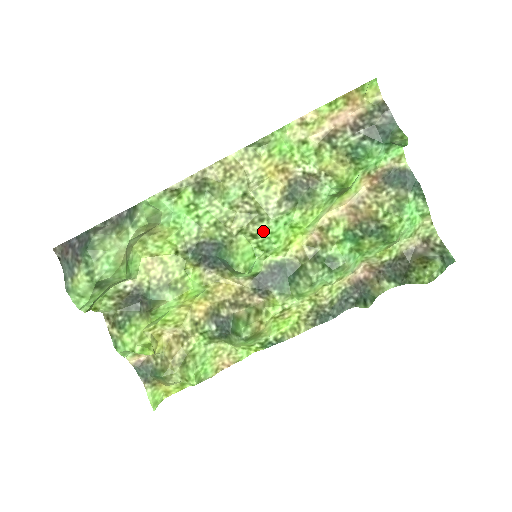
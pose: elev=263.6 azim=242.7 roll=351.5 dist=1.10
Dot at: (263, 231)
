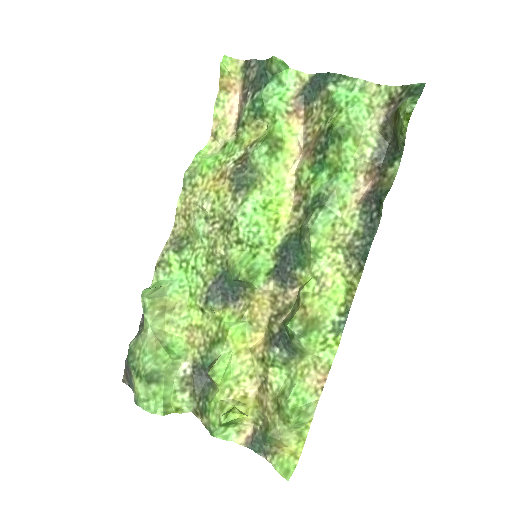
Dot at: (239, 230)
